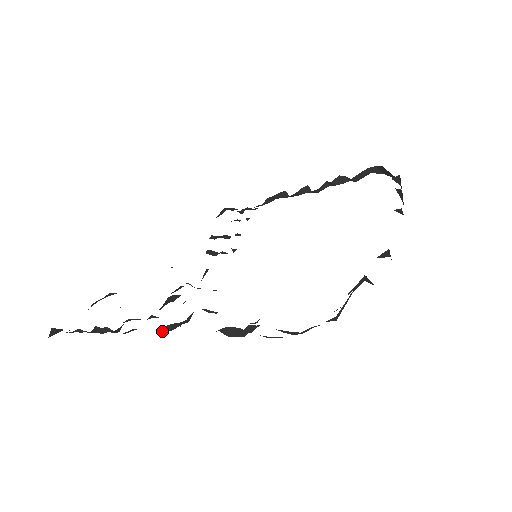
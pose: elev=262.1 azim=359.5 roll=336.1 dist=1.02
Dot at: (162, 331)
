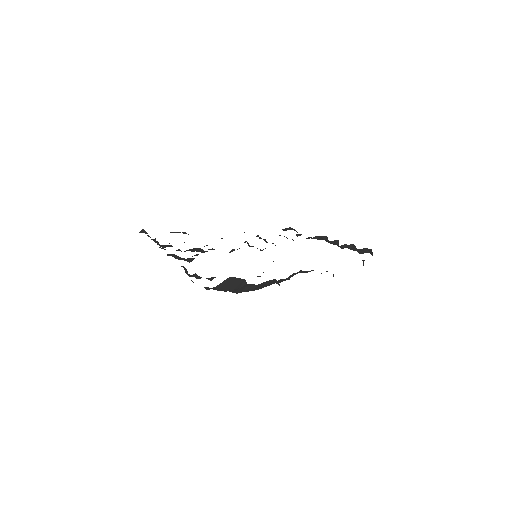
Dot at: (172, 256)
